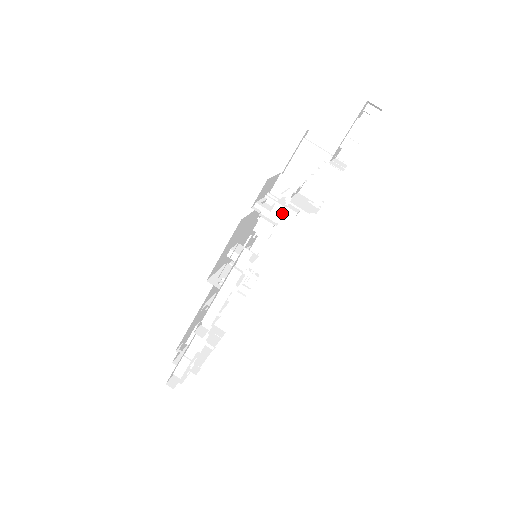
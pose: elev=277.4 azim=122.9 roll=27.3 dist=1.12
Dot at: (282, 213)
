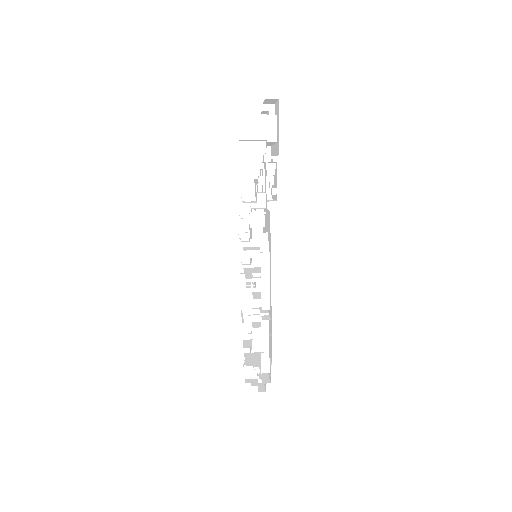
Dot at: occluded
